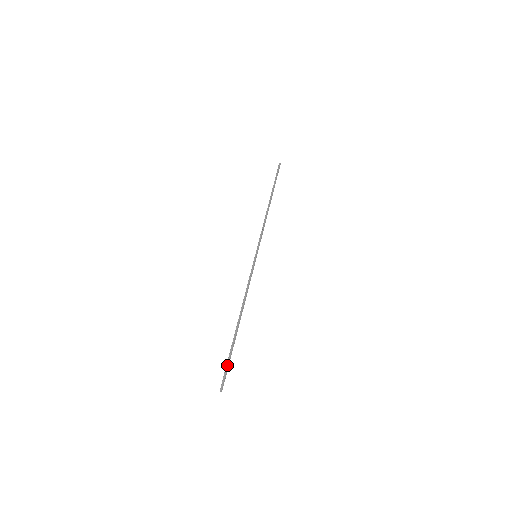
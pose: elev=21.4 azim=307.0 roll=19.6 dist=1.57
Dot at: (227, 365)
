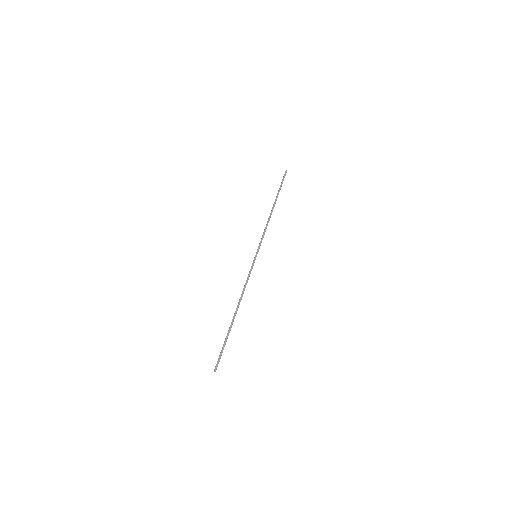
Dot at: (221, 350)
